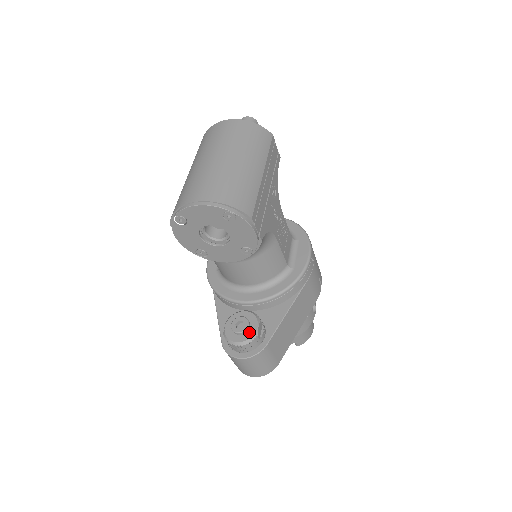
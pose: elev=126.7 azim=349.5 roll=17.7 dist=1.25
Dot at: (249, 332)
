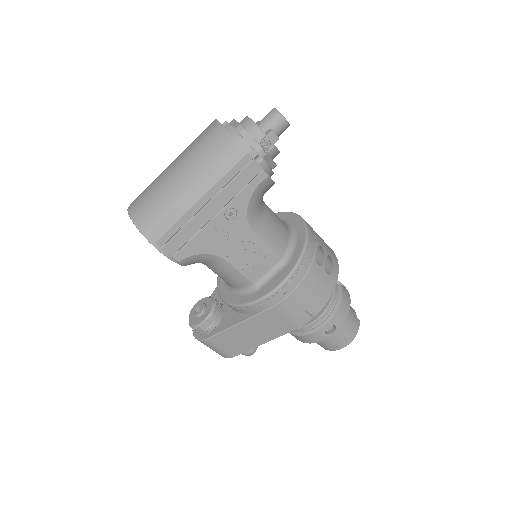
Dot at: (198, 320)
